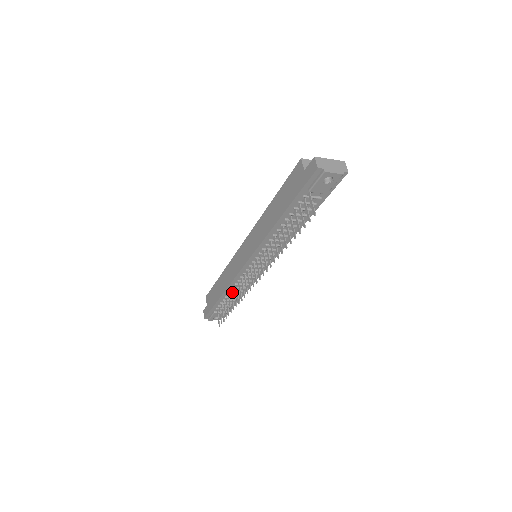
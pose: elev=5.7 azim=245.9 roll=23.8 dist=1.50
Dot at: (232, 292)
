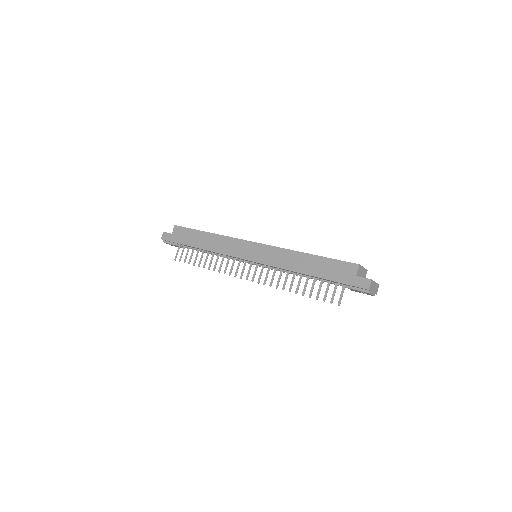
Dot at: occluded
